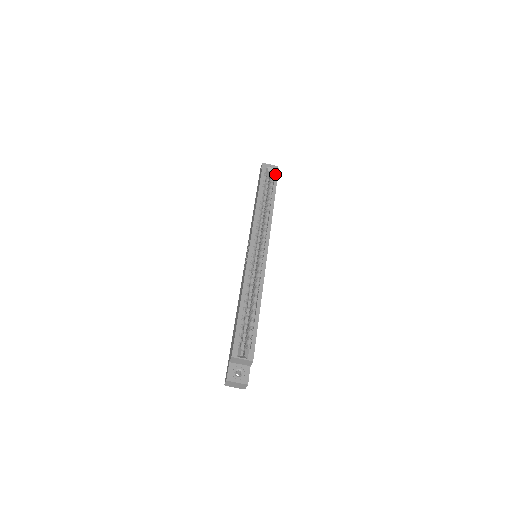
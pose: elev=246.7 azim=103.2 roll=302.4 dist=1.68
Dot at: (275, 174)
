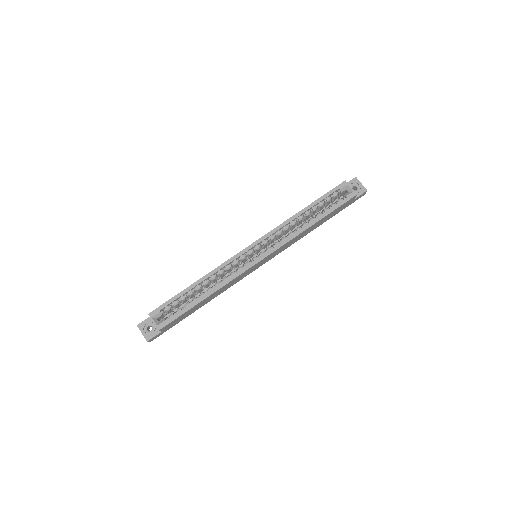
Dot at: (347, 197)
